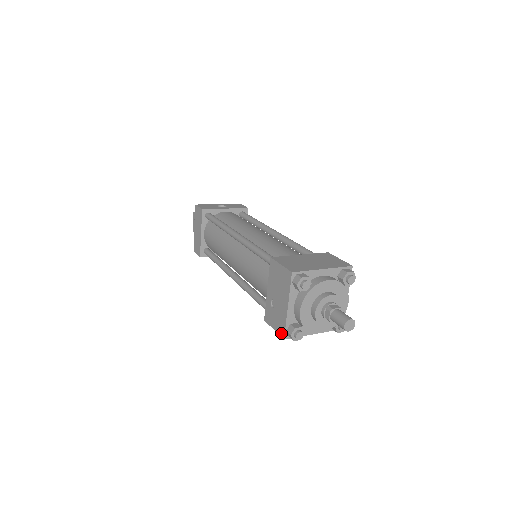
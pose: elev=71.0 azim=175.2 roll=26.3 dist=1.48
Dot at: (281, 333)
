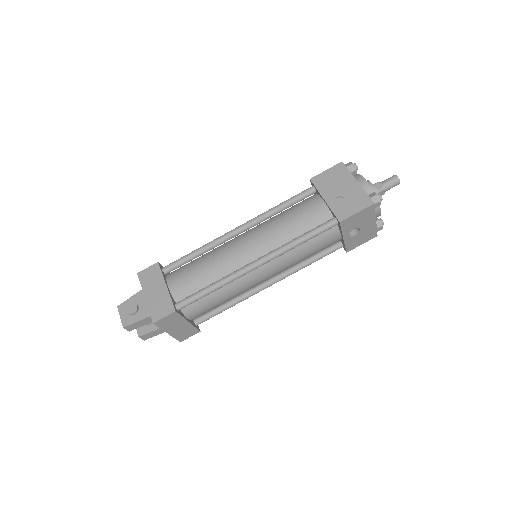
Dot at: (367, 203)
